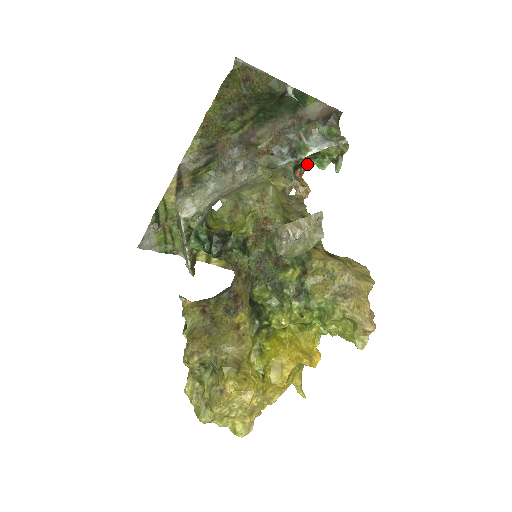
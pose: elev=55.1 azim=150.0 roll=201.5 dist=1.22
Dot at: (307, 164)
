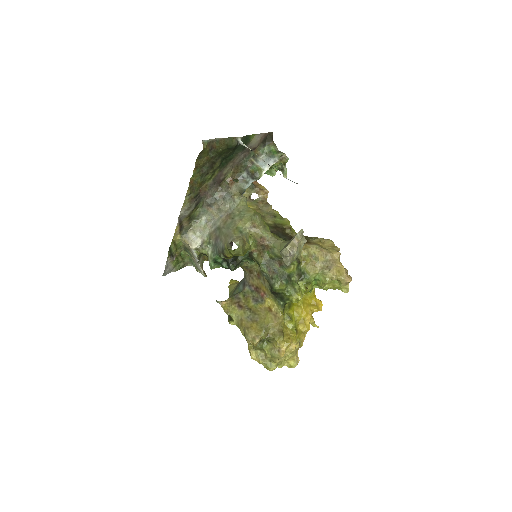
Dot at: occluded
